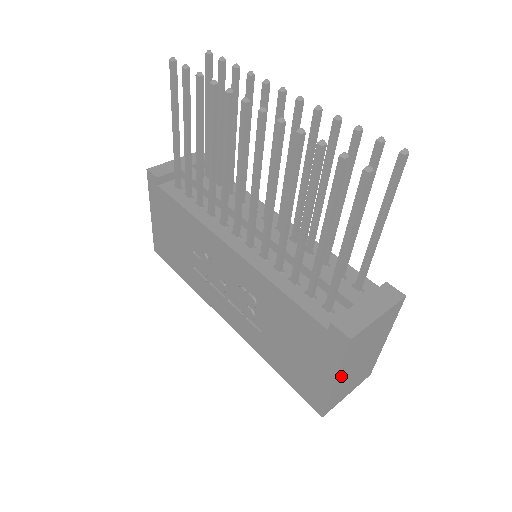
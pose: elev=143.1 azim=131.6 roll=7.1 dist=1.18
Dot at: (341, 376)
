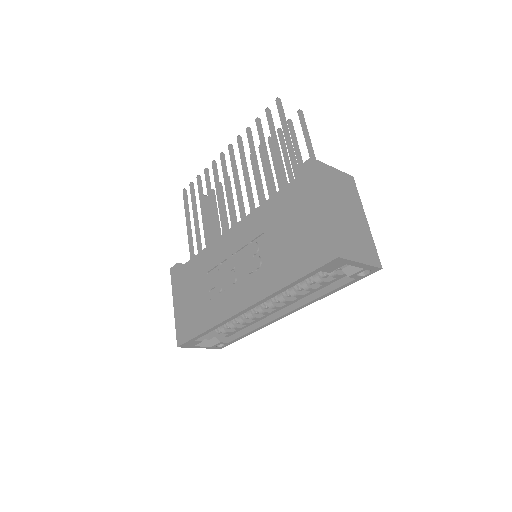
Dot at: (328, 204)
